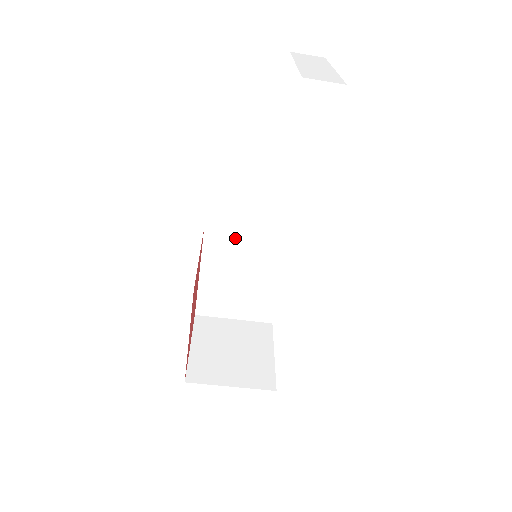
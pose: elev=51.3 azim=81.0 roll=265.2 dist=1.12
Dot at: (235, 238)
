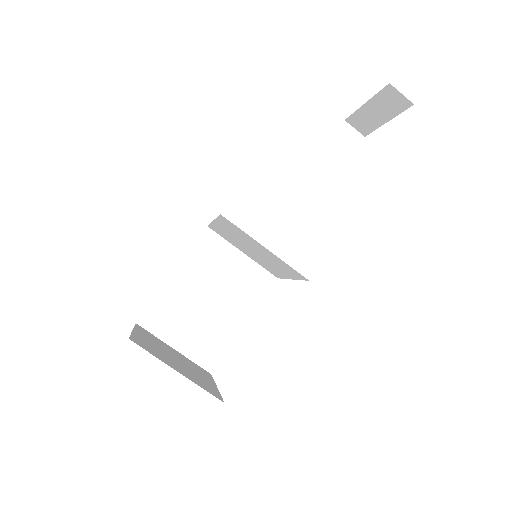
Dot at: (228, 252)
